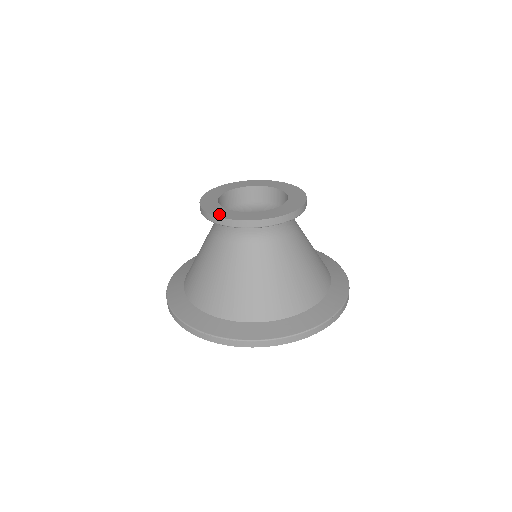
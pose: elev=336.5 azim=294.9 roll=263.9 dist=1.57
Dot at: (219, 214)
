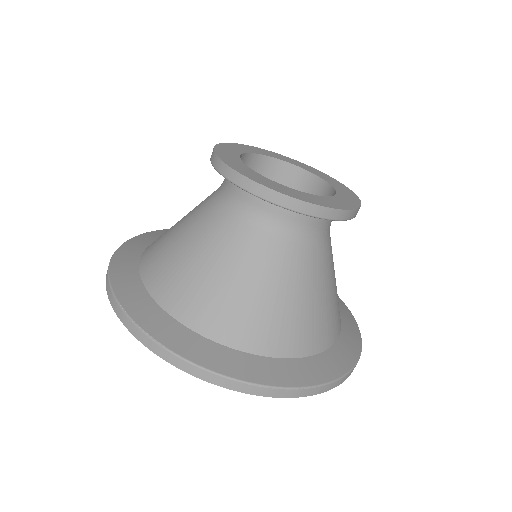
Dot at: (298, 196)
